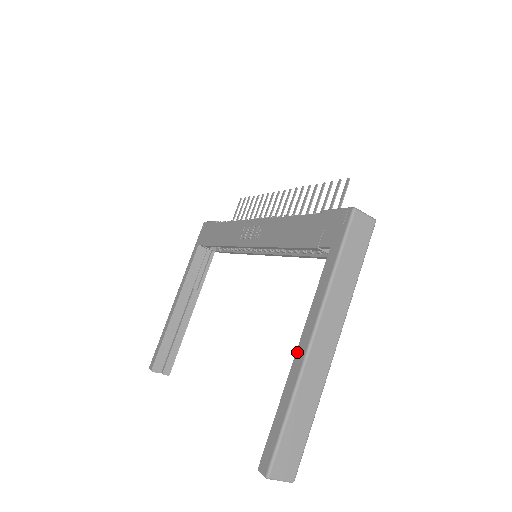
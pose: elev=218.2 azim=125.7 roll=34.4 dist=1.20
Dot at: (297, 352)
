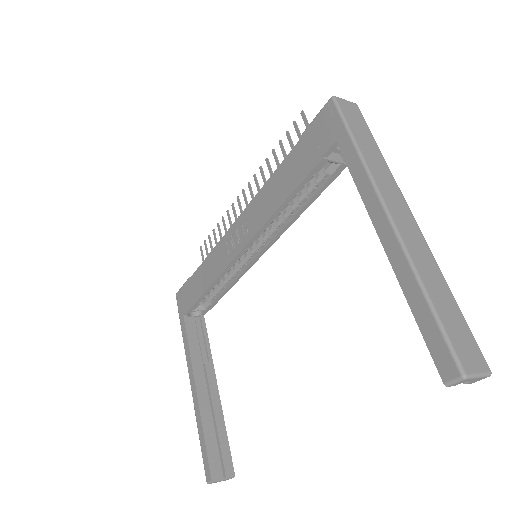
Dot at: (382, 240)
